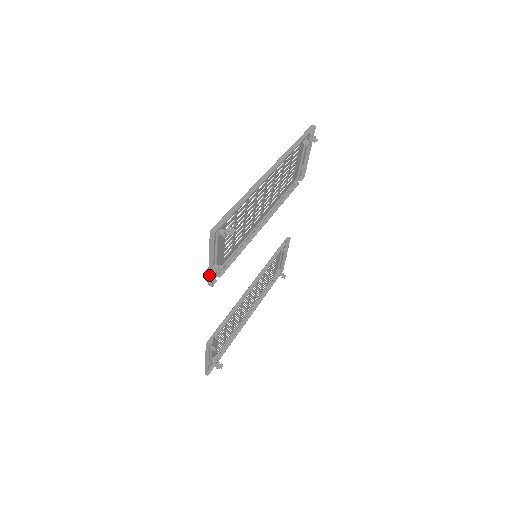
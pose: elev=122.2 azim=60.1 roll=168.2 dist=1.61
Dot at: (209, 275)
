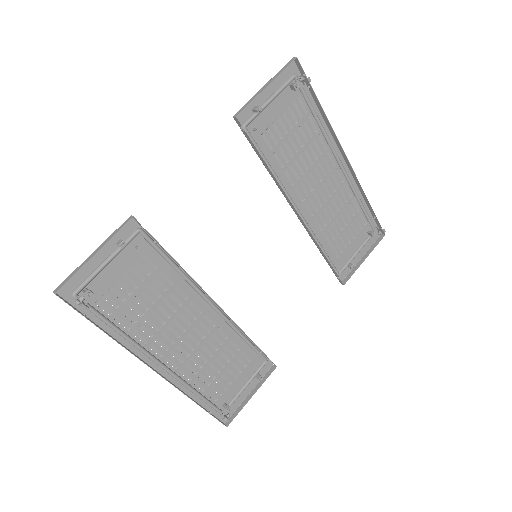
Dot at: (246, 104)
